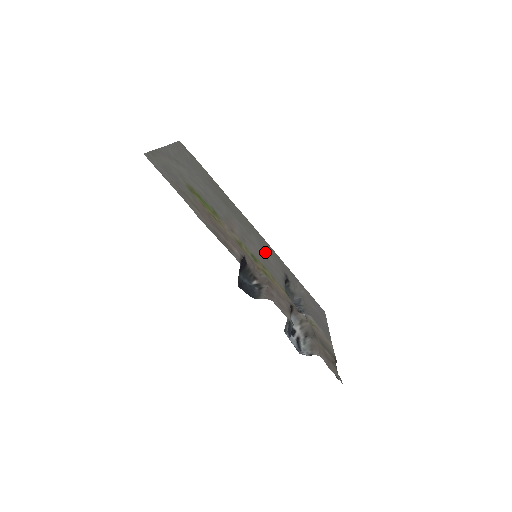
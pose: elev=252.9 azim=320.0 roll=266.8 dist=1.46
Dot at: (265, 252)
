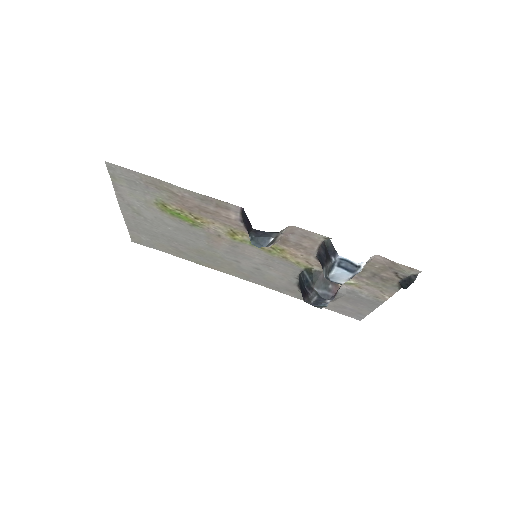
Dot at: (263, 271)
